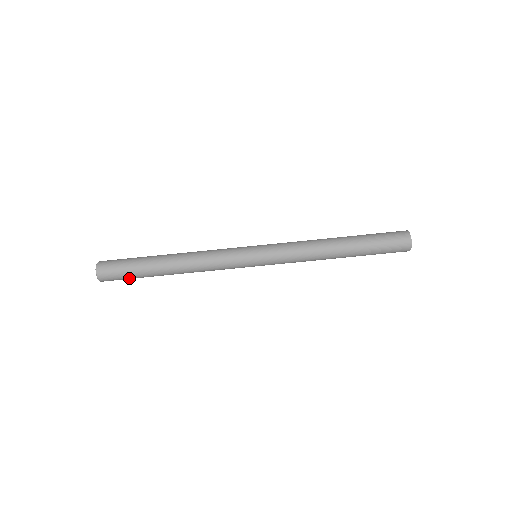
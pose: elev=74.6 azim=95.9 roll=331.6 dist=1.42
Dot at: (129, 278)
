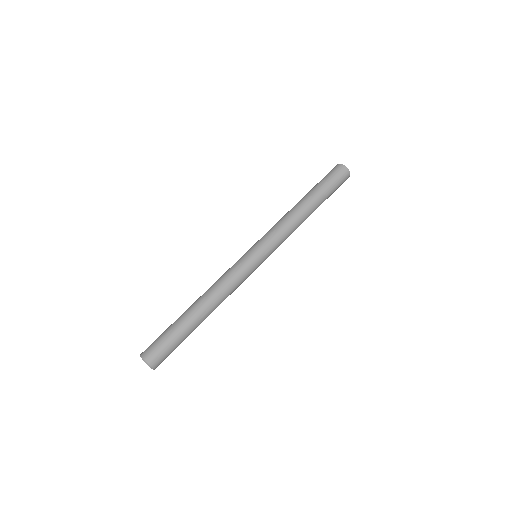
Dot at: (174, 346)
